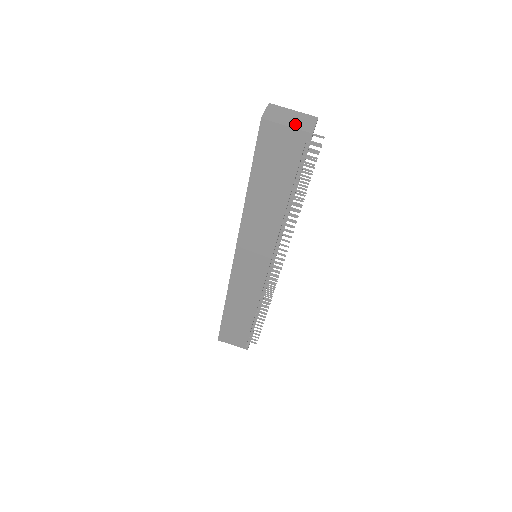
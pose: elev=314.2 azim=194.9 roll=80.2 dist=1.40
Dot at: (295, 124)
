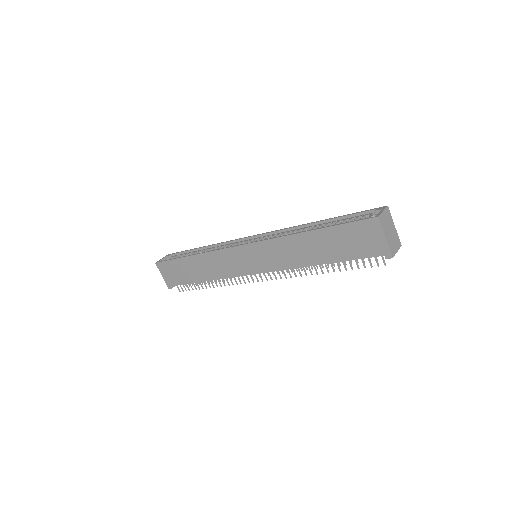
Dot at: (390, 240)
